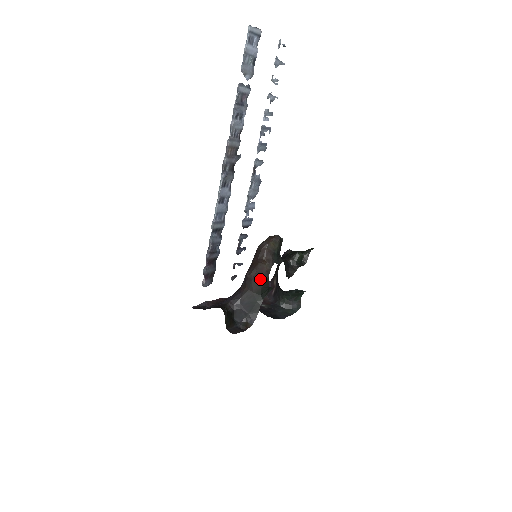
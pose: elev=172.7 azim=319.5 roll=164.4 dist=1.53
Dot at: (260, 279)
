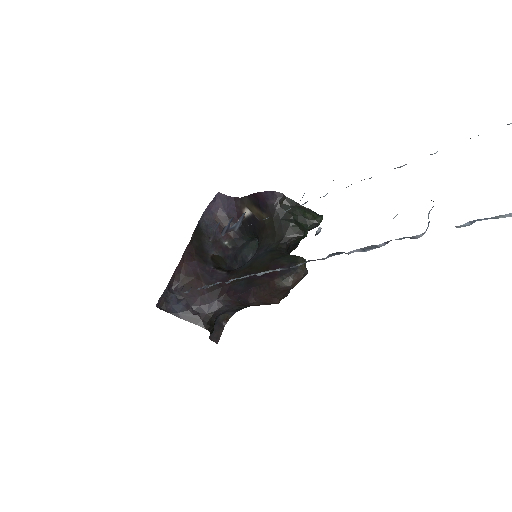
Dot at: occluded
